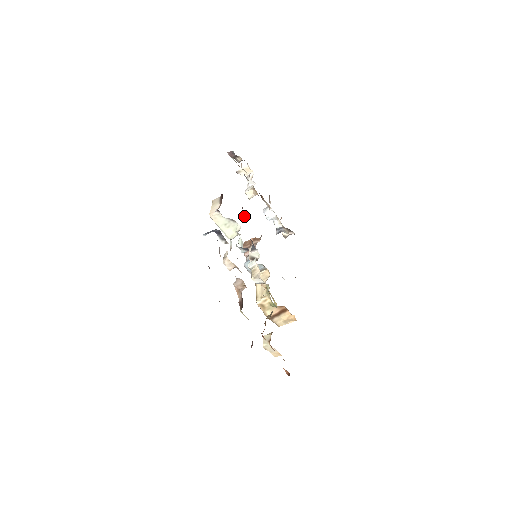
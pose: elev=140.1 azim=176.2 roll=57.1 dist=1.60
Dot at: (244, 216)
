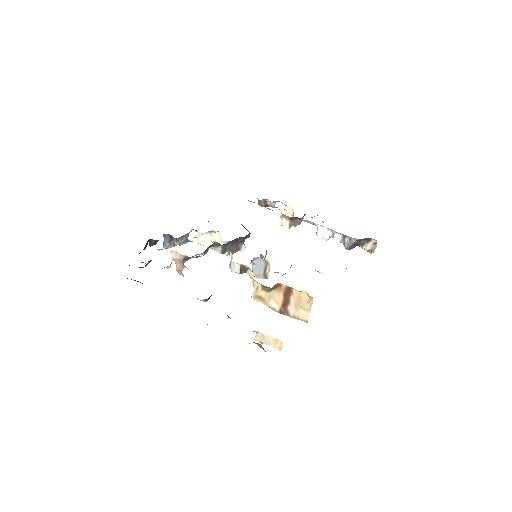
Dot at: occluded
